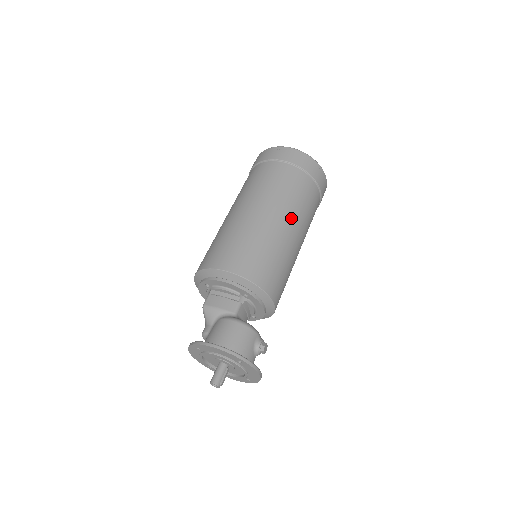
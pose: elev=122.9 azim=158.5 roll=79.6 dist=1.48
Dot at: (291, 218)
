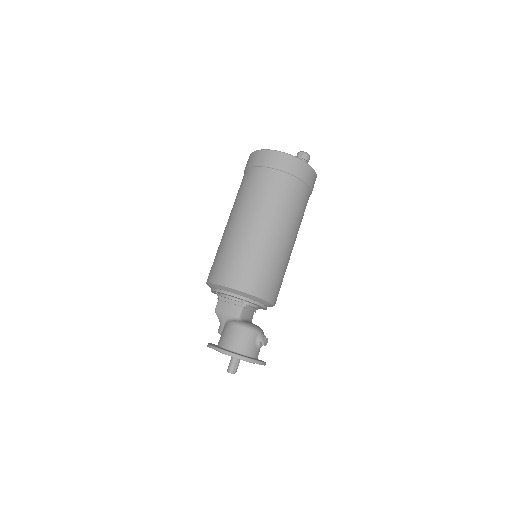
Dot at: (278, 225)
